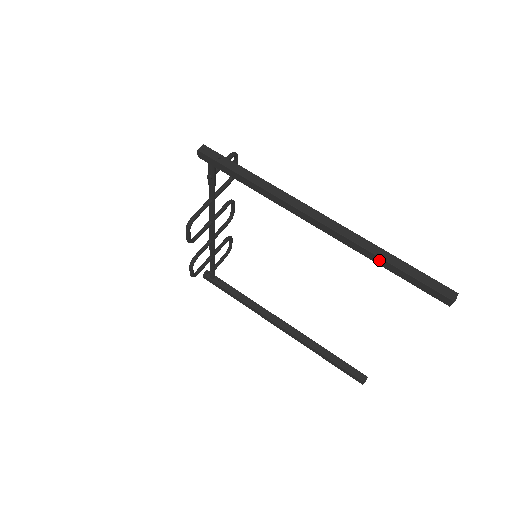
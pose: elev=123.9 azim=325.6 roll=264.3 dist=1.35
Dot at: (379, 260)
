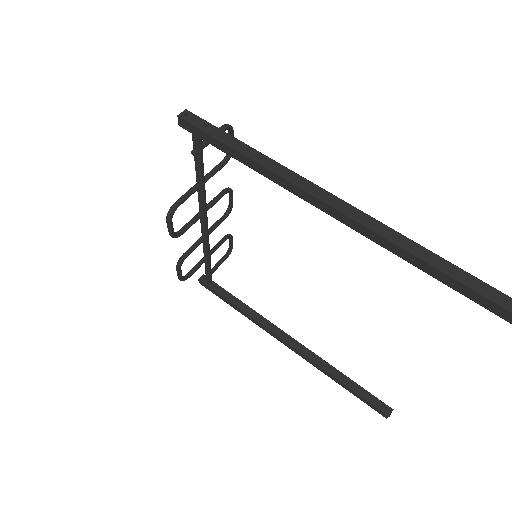
Dot at: (412, 258)
